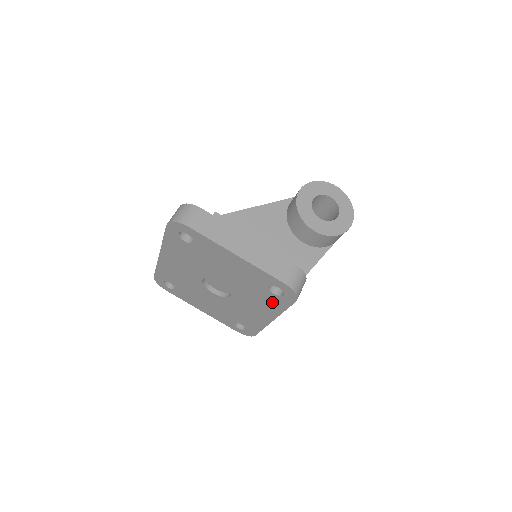
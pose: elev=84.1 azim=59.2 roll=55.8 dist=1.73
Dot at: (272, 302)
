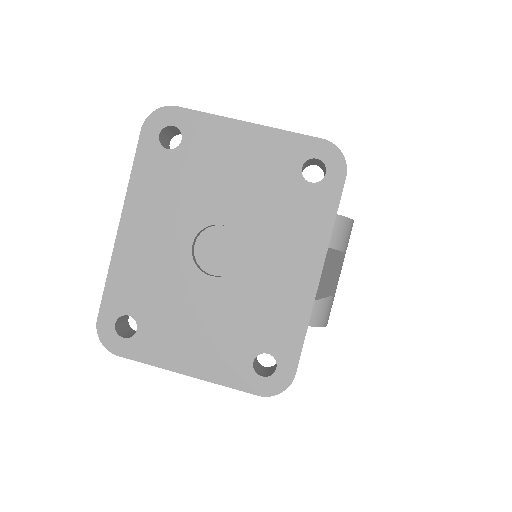
Dot at: (311, 212)
